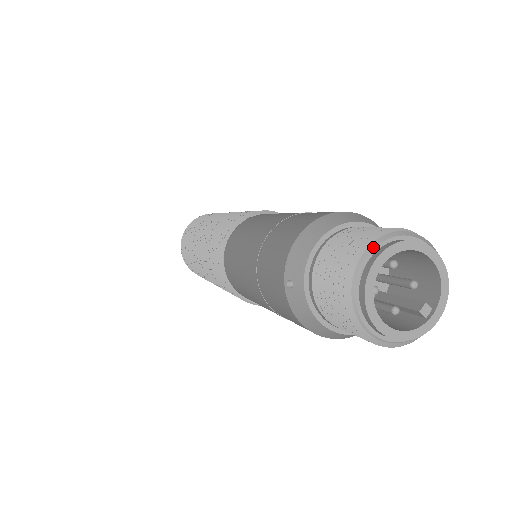
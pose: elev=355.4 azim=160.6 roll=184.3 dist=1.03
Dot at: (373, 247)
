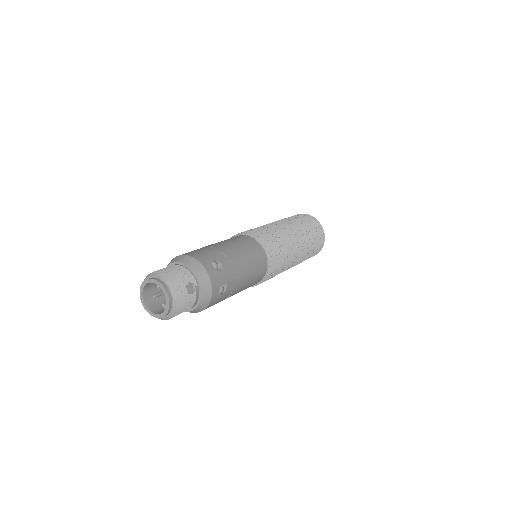
Dot at: (144, 280)
